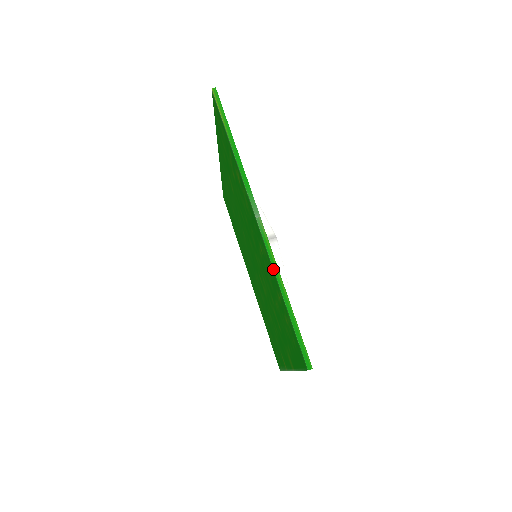
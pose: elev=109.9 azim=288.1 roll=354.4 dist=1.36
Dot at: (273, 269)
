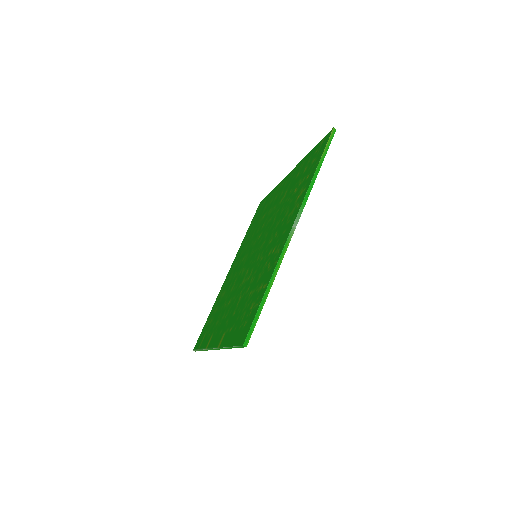
Dot at: (276, 265)
